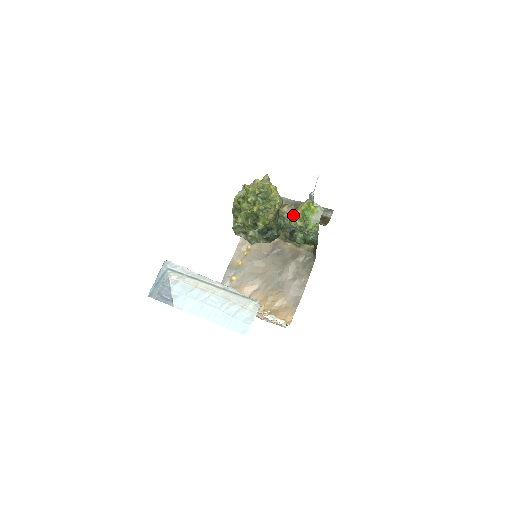
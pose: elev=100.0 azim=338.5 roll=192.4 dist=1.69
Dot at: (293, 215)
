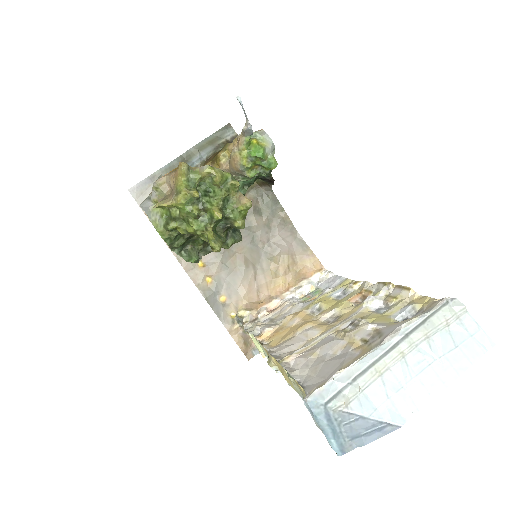
Dot at: occluded
